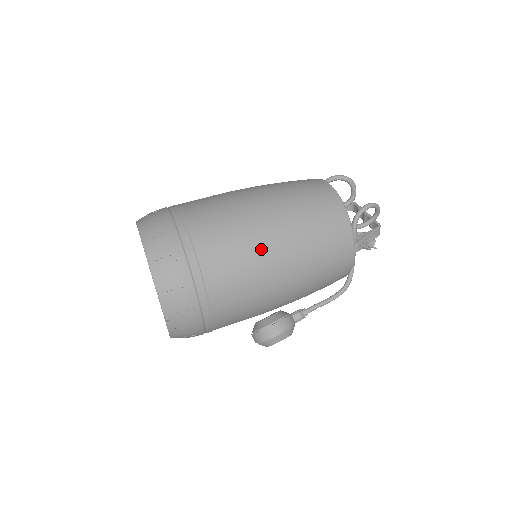
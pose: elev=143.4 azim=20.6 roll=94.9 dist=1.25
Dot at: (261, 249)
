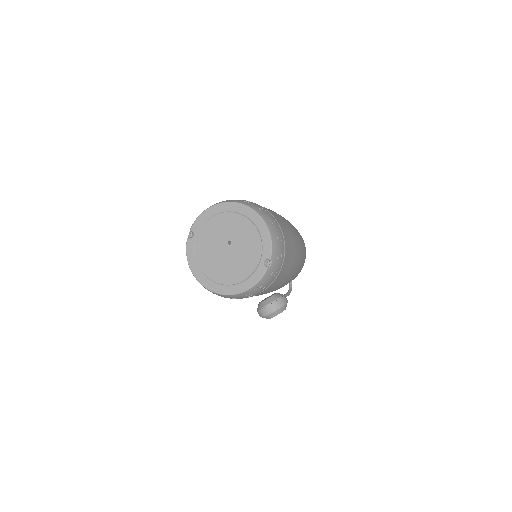
Dot at: (294, 236)
